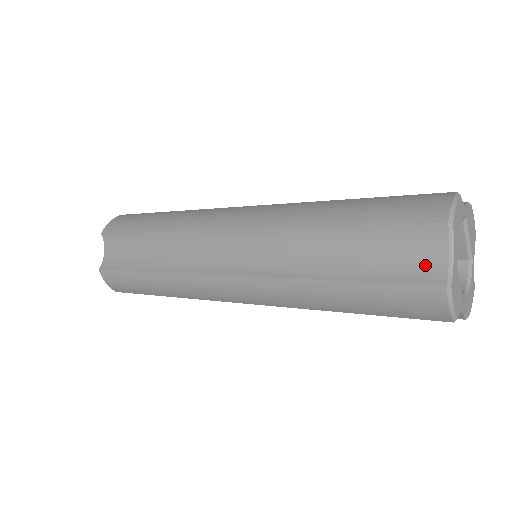
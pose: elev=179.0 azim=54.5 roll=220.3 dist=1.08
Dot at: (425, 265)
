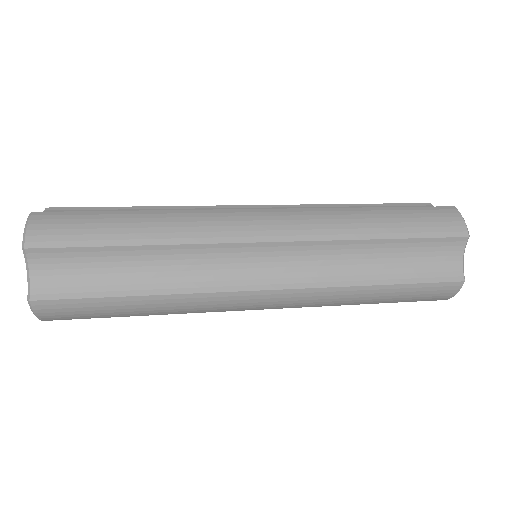
Dot at: (448, 267)
